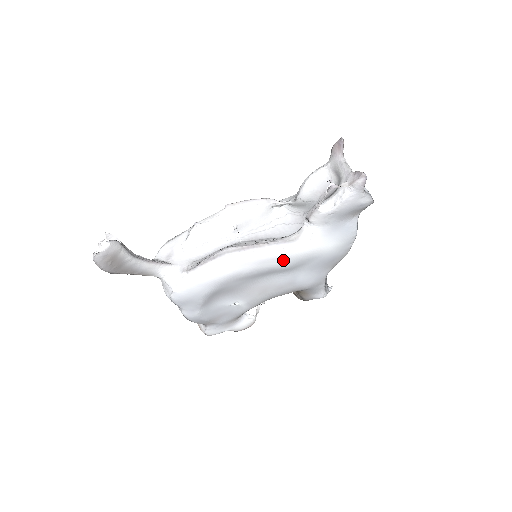
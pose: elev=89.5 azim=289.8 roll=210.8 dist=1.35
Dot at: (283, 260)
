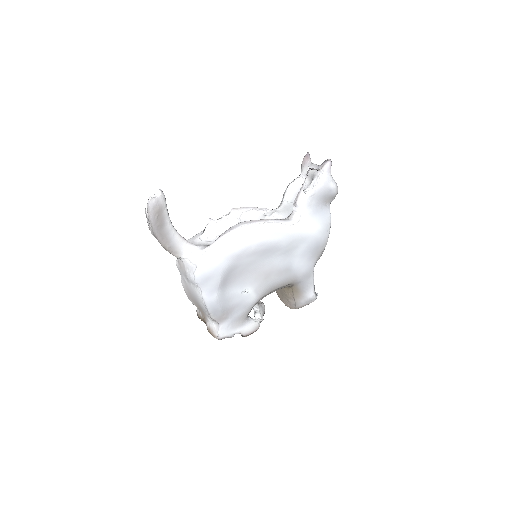
Dot at: (282, 235)
